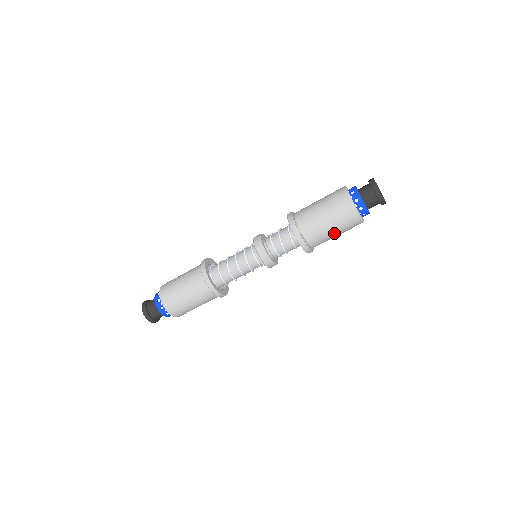
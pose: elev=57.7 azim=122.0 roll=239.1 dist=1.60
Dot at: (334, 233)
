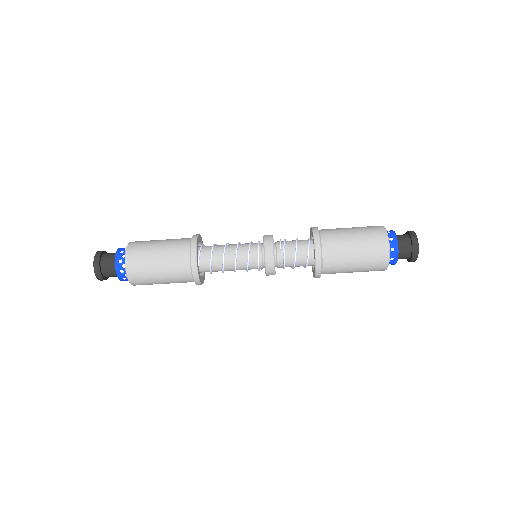
Dot at: occluded
